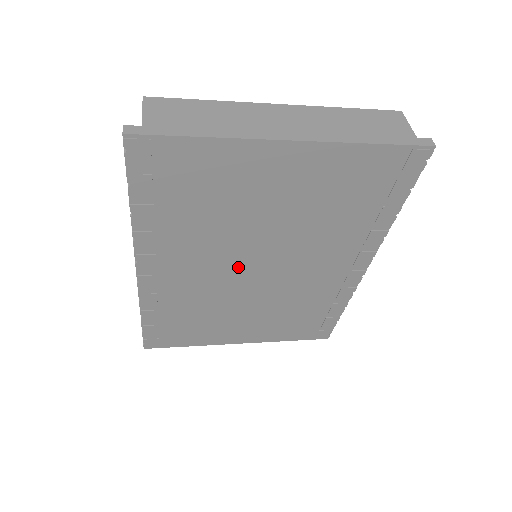
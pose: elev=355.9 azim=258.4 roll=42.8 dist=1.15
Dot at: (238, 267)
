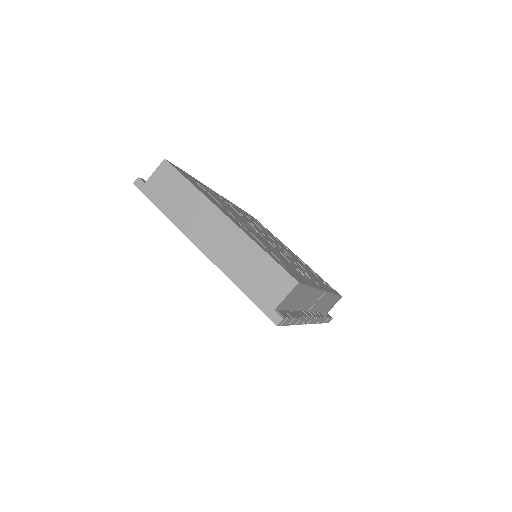
Dot at: occluded
